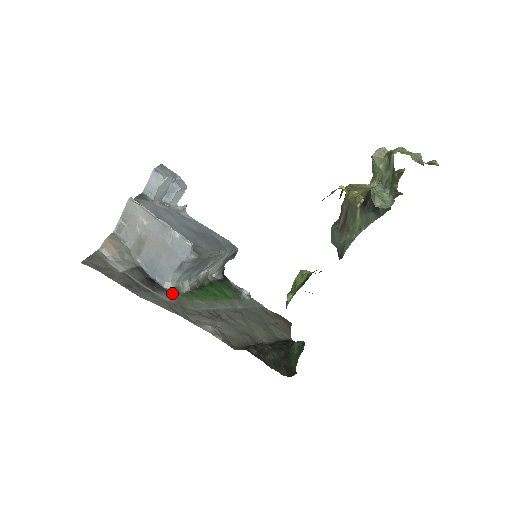
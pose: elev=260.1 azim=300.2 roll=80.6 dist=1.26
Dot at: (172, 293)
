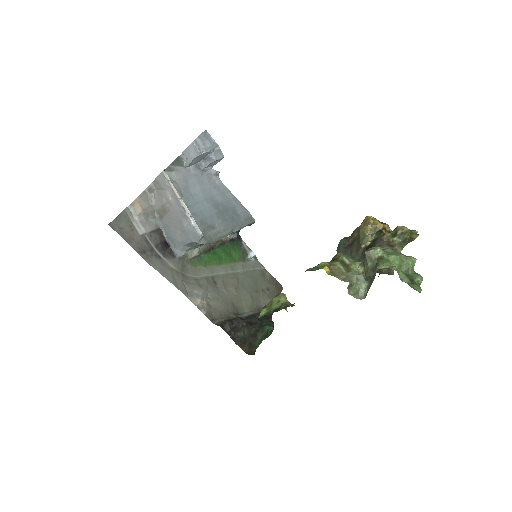
Dot at: (179, 260)
